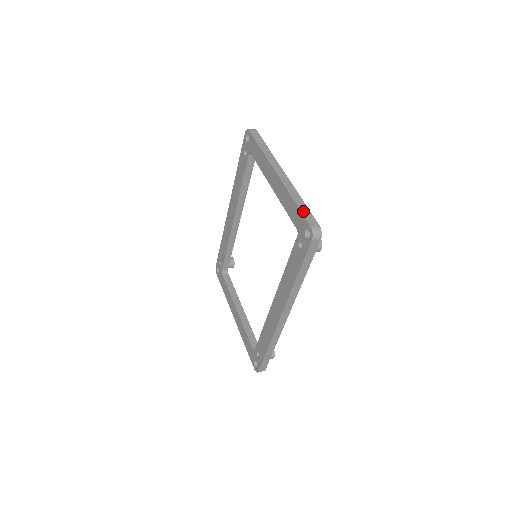
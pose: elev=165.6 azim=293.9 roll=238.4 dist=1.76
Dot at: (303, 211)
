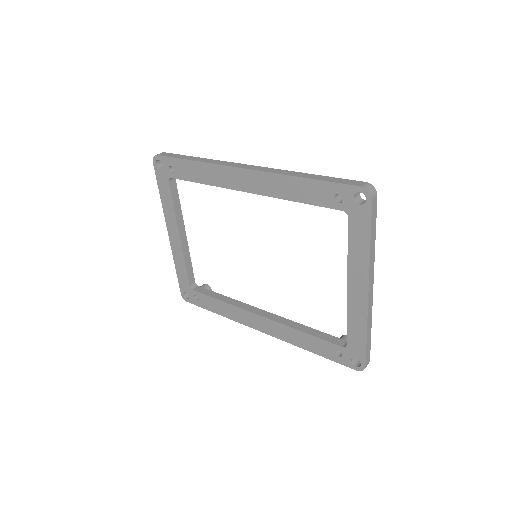
Dot at: (368, 348)
